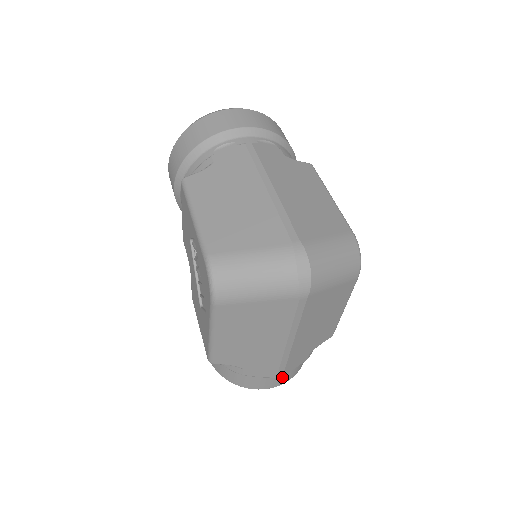
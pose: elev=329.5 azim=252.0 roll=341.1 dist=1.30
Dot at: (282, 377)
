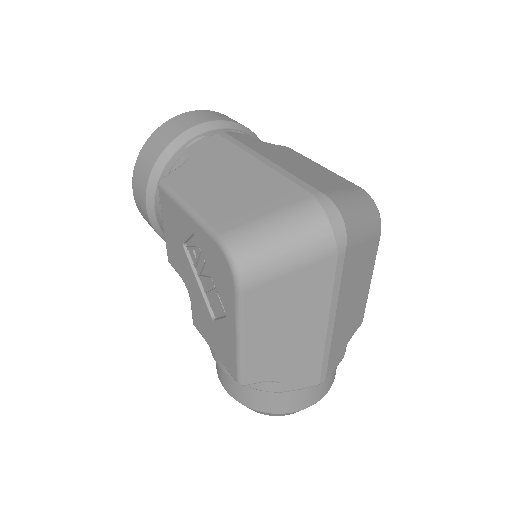
Dot at: (322, 386)
